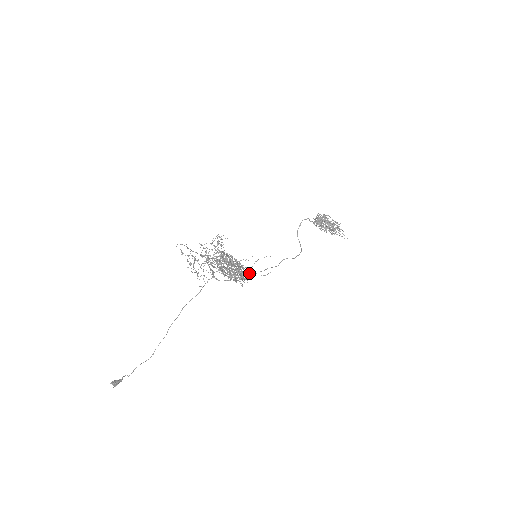
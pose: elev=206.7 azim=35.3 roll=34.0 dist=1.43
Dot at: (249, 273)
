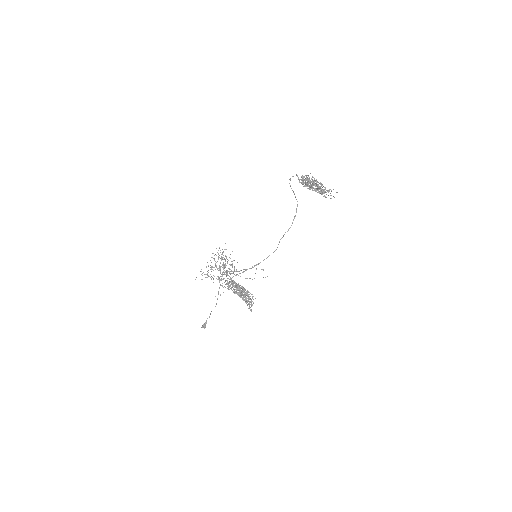
Dot at: (252, 304)
